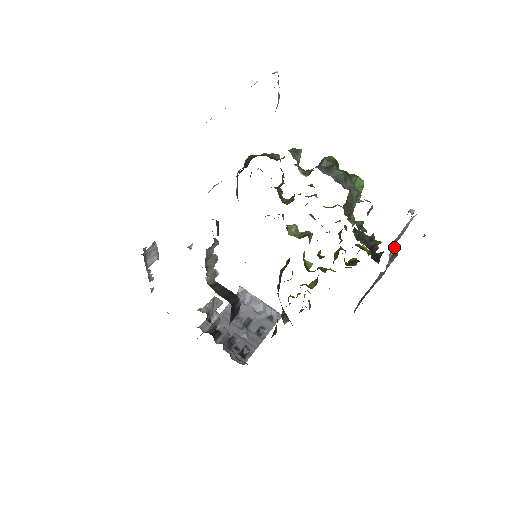
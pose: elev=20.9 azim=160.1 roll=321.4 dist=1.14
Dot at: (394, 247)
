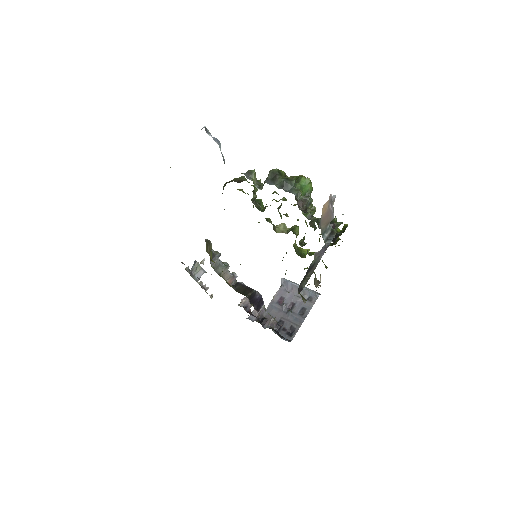
Dot at: (329, 229)
